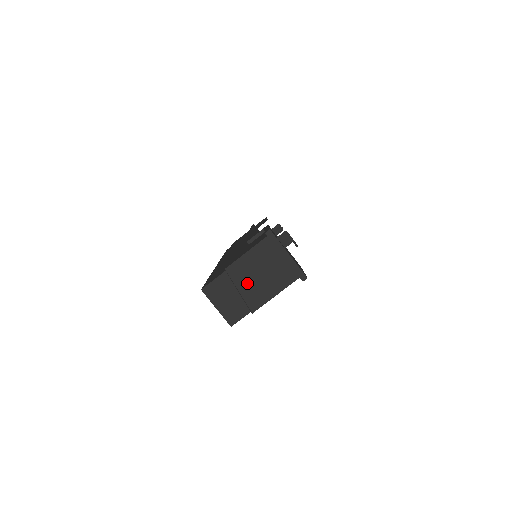
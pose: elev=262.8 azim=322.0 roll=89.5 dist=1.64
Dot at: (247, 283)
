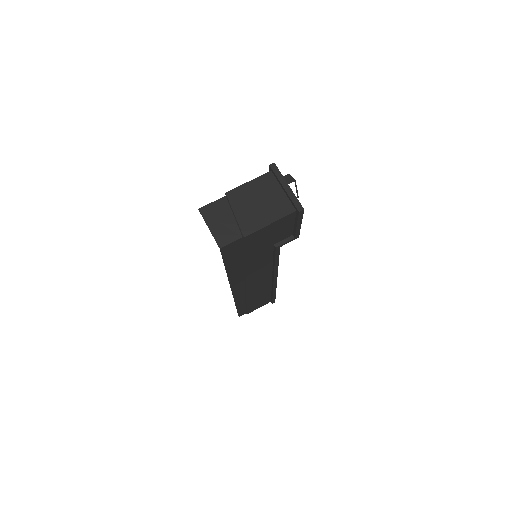
Dot at: (244, 208)
